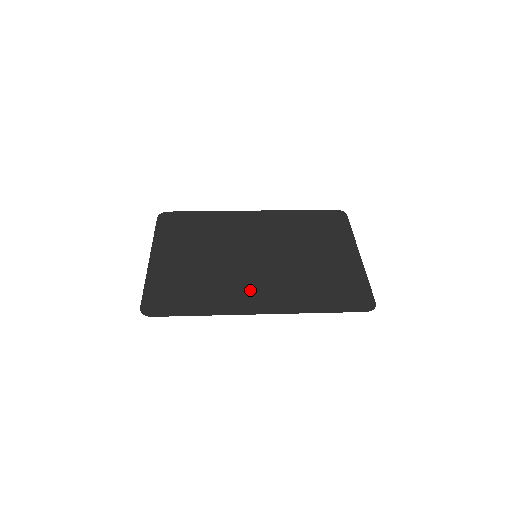
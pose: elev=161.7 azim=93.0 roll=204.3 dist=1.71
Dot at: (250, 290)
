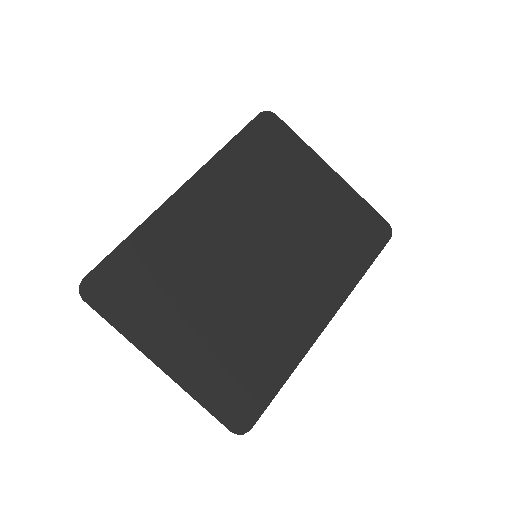
Dot at: (295, 305)
